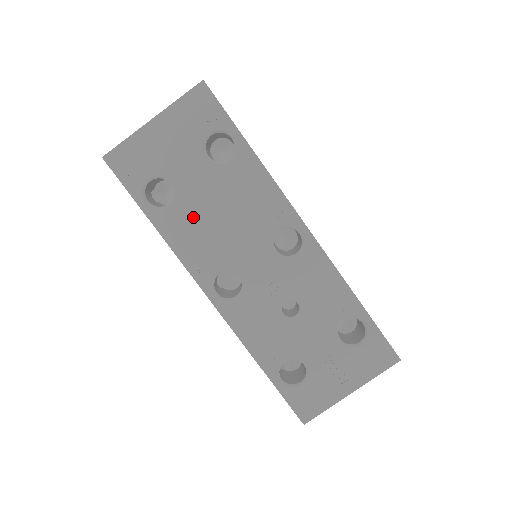
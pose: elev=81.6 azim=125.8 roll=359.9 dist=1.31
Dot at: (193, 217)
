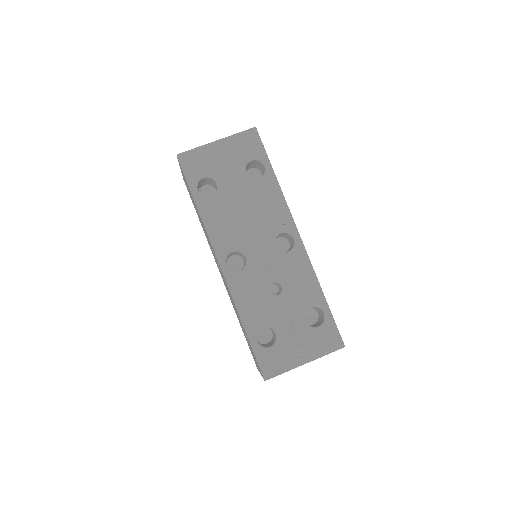
Dot at: (225, 209)
